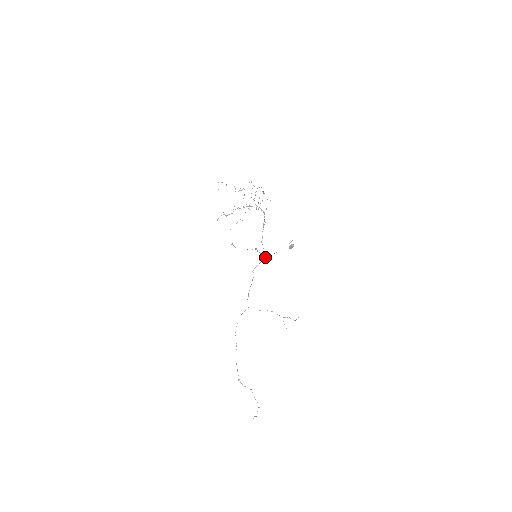
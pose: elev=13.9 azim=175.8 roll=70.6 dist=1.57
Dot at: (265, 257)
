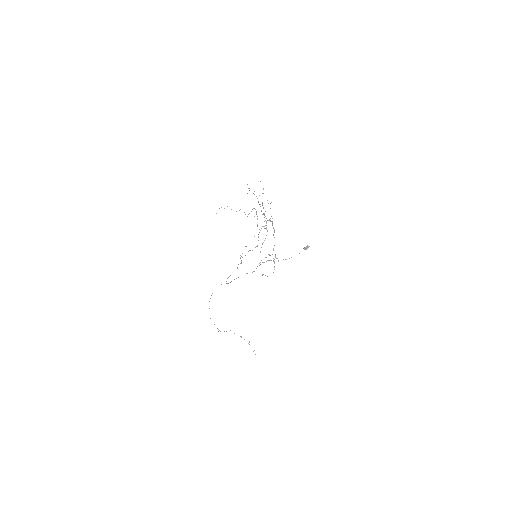
Dot at: occluded
